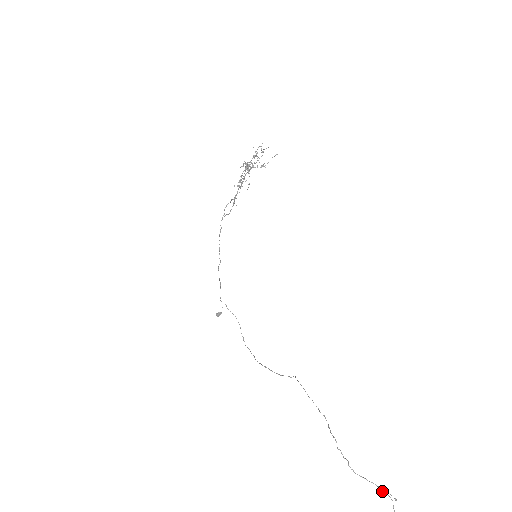
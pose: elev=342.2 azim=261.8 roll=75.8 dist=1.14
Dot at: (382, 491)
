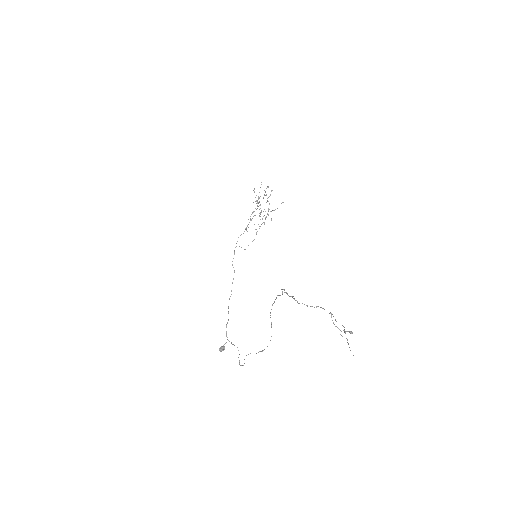
Dot at: occluded
